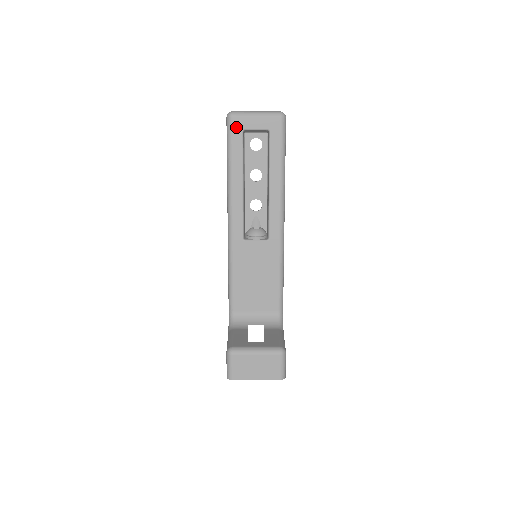
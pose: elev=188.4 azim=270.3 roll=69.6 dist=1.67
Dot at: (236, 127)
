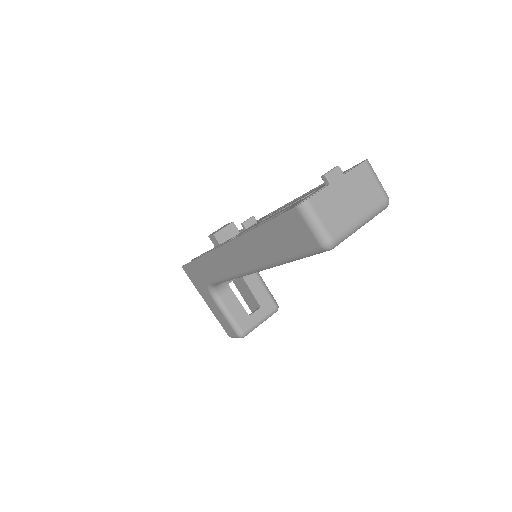
Dot at: occluded
